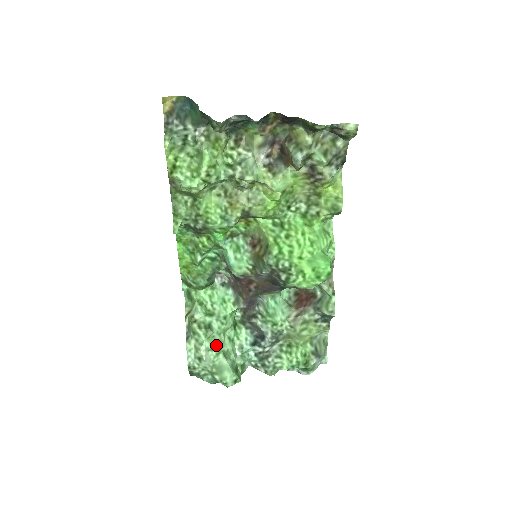
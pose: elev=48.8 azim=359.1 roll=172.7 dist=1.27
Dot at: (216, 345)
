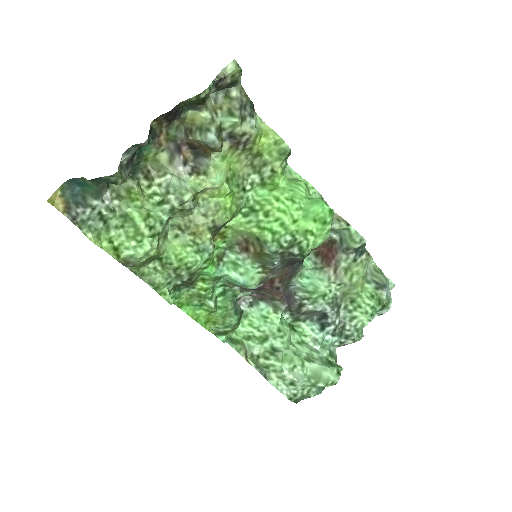
Dot at: (294, 359)
